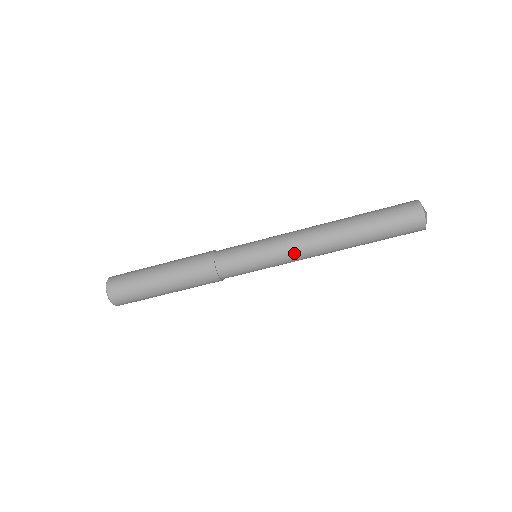
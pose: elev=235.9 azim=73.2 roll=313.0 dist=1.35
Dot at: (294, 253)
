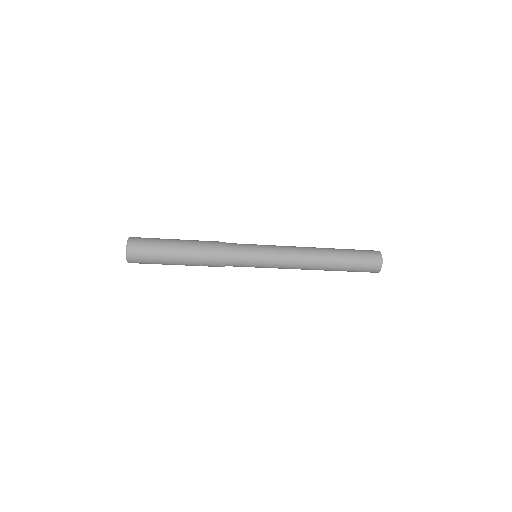
Dot at: occluded
